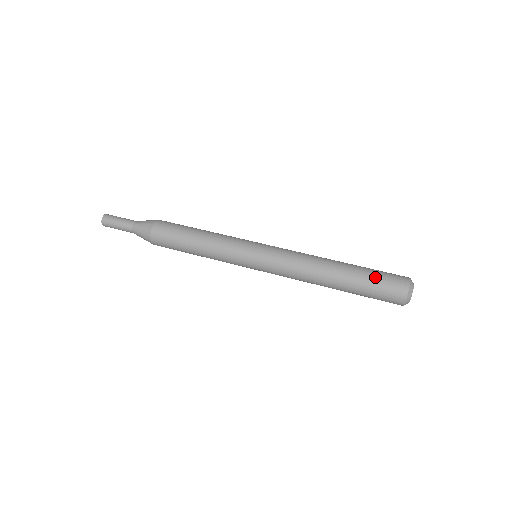
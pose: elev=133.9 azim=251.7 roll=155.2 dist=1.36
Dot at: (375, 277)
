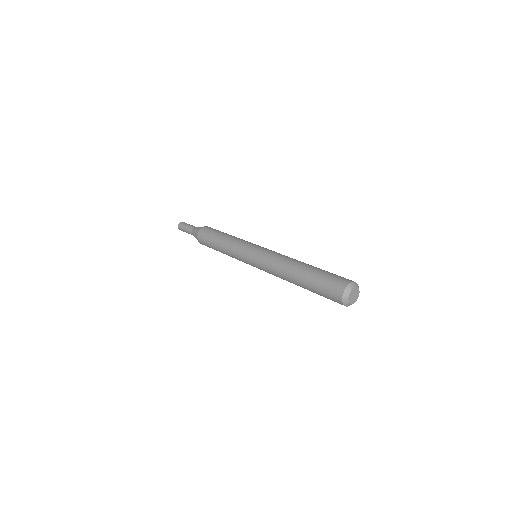
Dot at: (328, 273)
